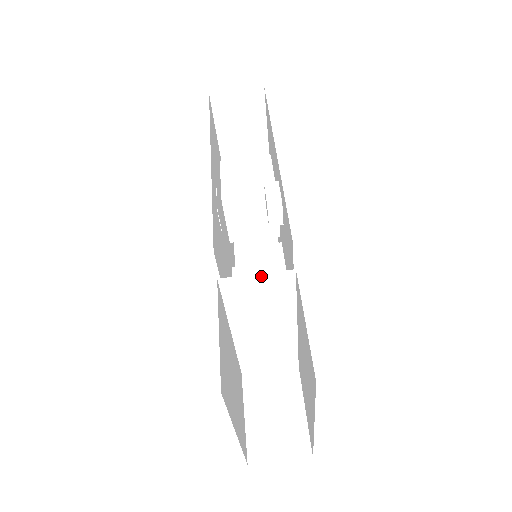
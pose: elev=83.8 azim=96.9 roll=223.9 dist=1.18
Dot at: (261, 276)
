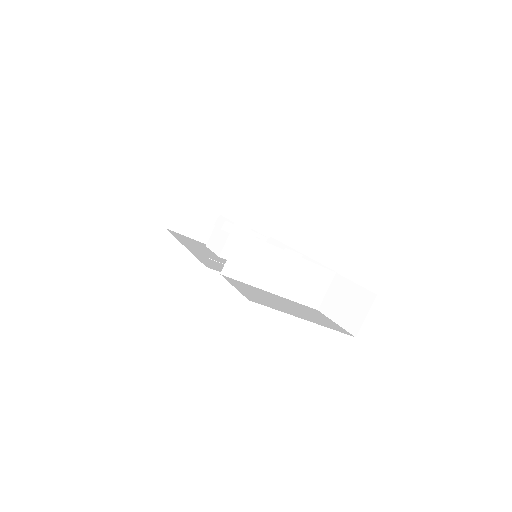
Dot at: (234, 251)
